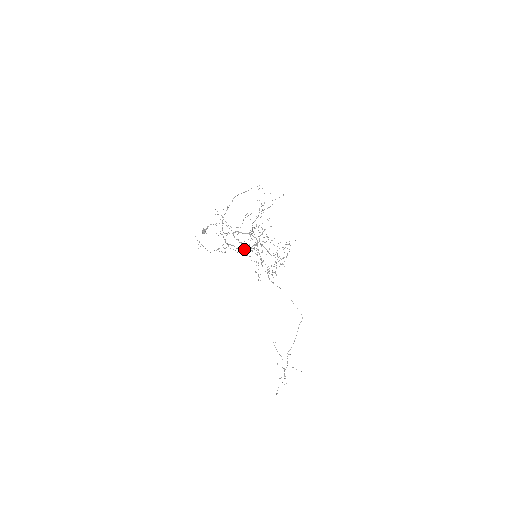
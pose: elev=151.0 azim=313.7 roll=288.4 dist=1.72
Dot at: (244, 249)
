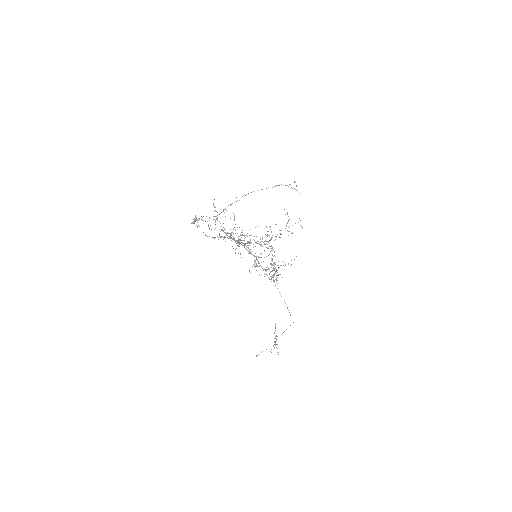
Dot at: (249, 242)
